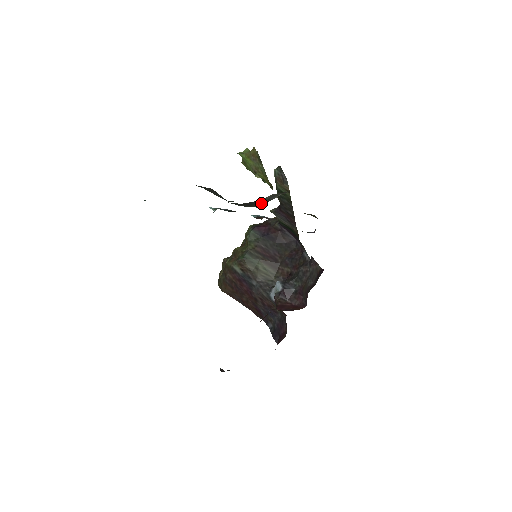
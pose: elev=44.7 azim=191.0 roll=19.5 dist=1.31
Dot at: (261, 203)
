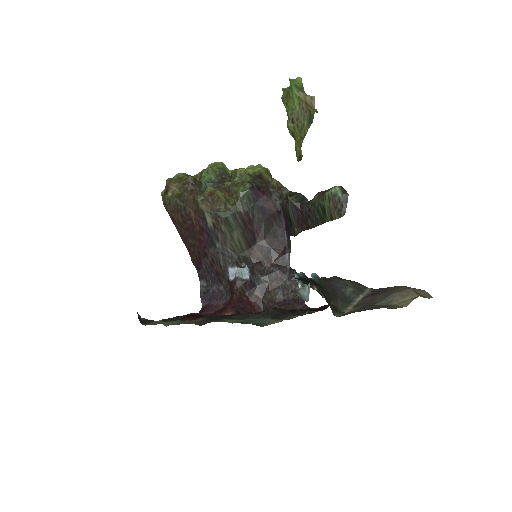
Dot at: (343, 300)
